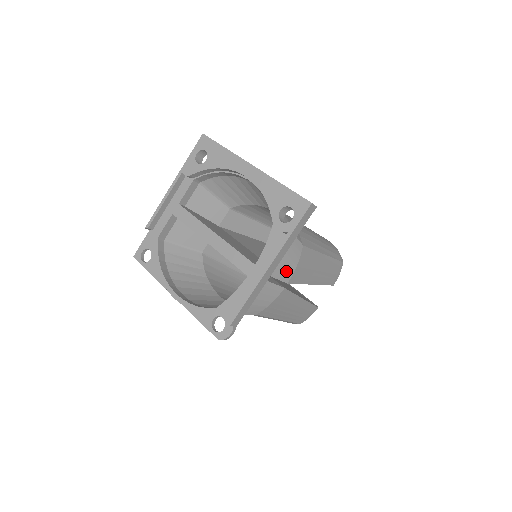
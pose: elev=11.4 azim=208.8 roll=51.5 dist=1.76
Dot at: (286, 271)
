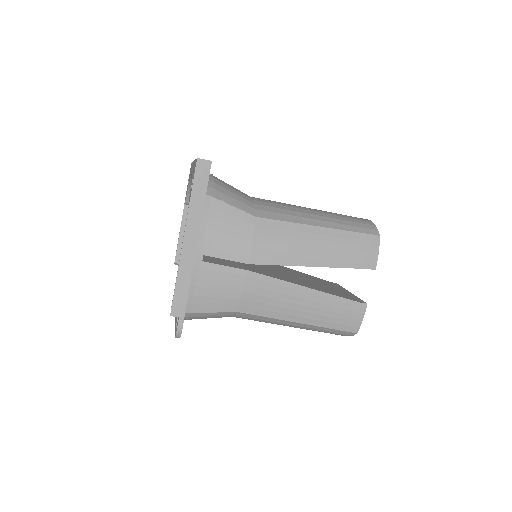
Dot at: (238, 249)
